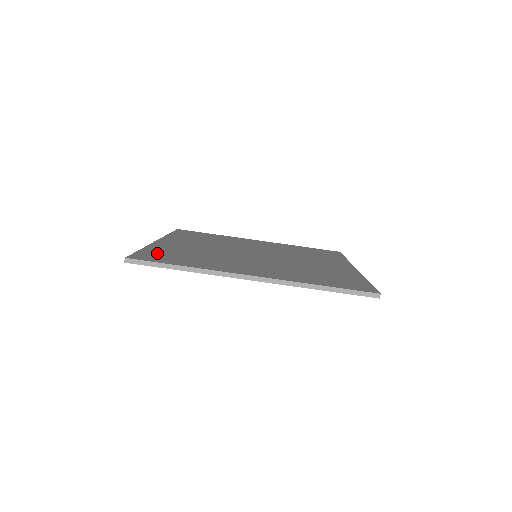
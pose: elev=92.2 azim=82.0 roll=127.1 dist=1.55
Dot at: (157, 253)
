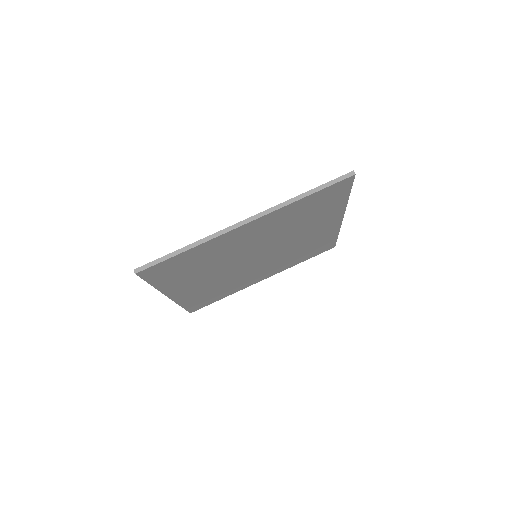
Dot at: occluded
